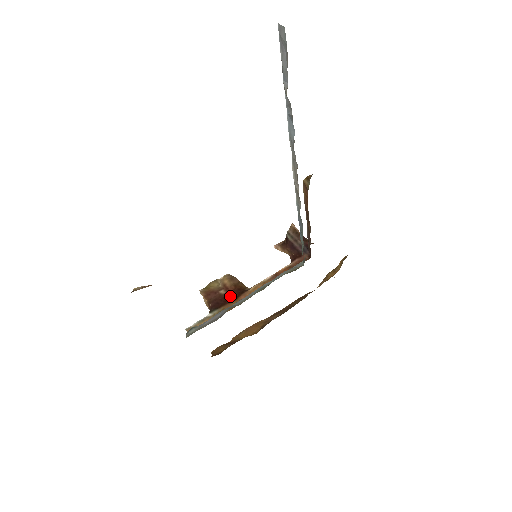
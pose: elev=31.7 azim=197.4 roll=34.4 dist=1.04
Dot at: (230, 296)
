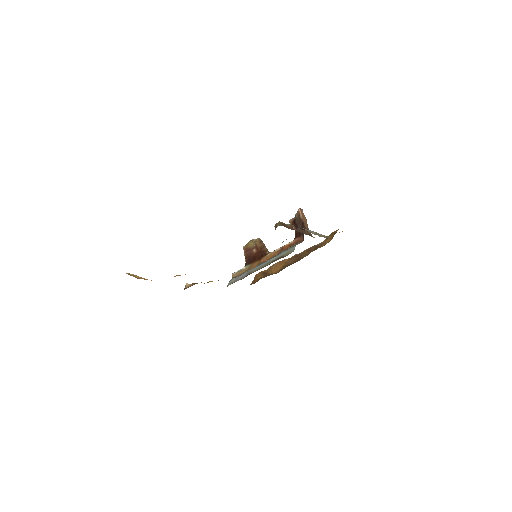
Dot at: (257, 256)
